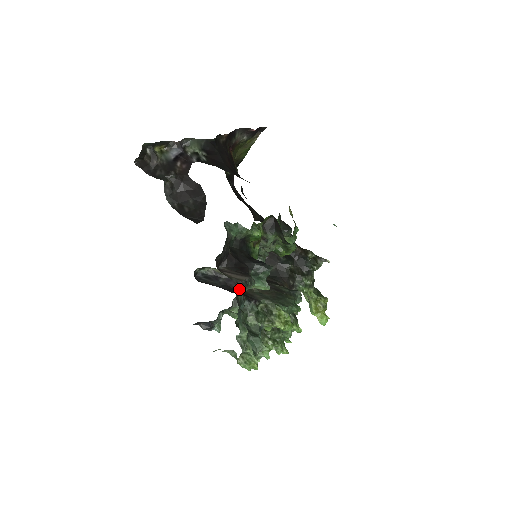
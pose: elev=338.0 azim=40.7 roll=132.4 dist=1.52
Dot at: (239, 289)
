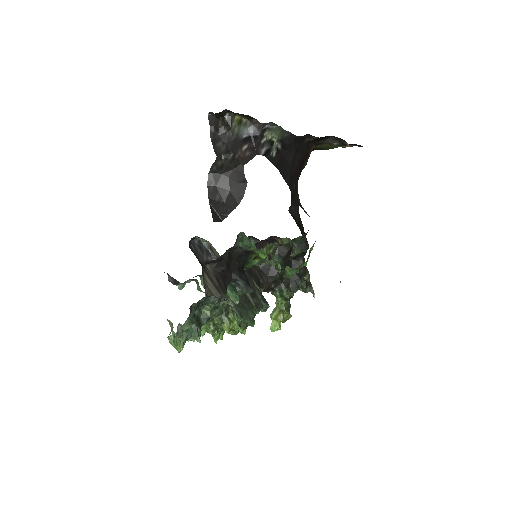
Dot at: occluded
